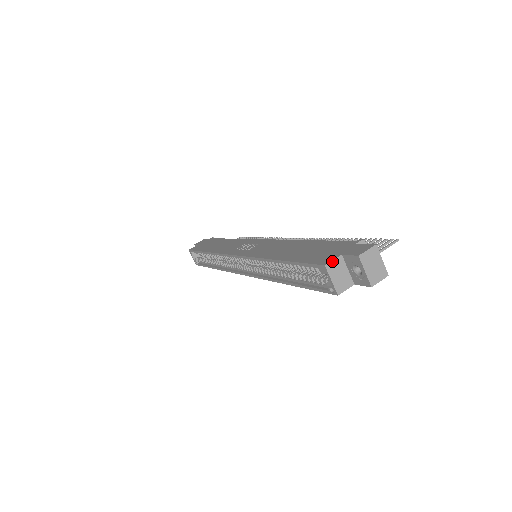
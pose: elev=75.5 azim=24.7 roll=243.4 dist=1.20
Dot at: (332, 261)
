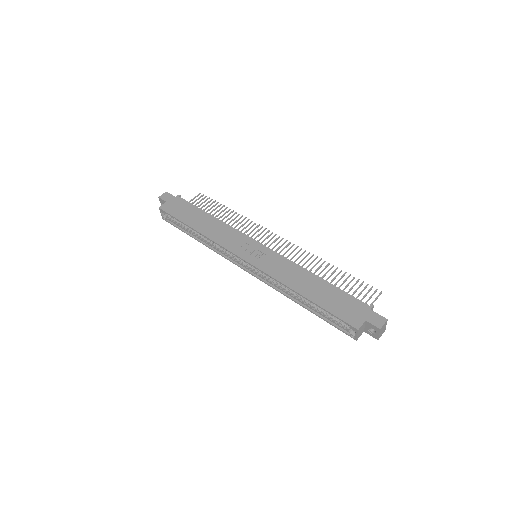
Dot at: (361, 326)
